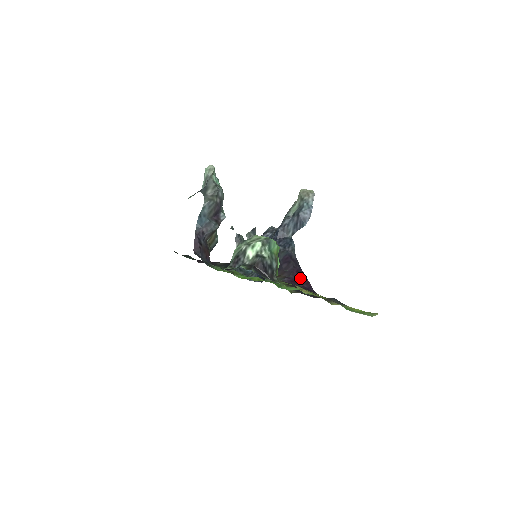
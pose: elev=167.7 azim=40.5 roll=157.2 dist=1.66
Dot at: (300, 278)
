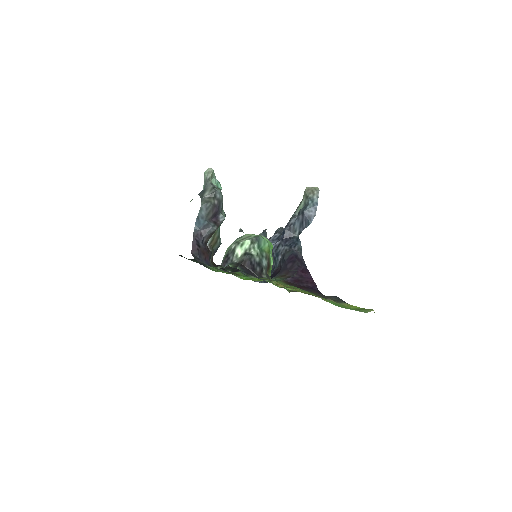
Dot at: (305, 277)
